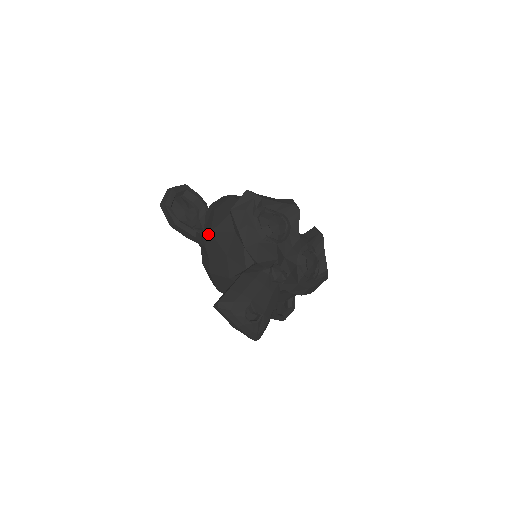
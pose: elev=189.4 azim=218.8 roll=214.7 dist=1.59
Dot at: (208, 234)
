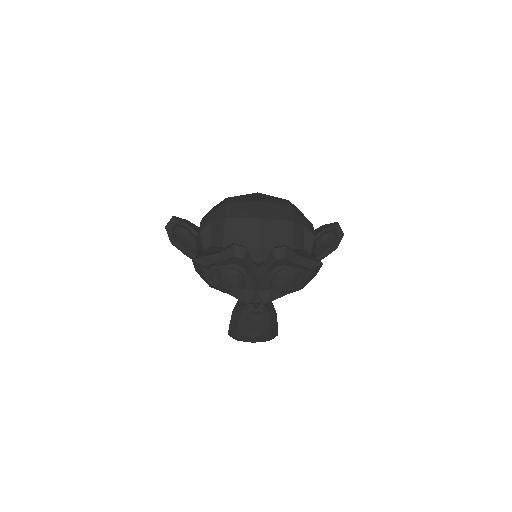
Dot at: occluded
